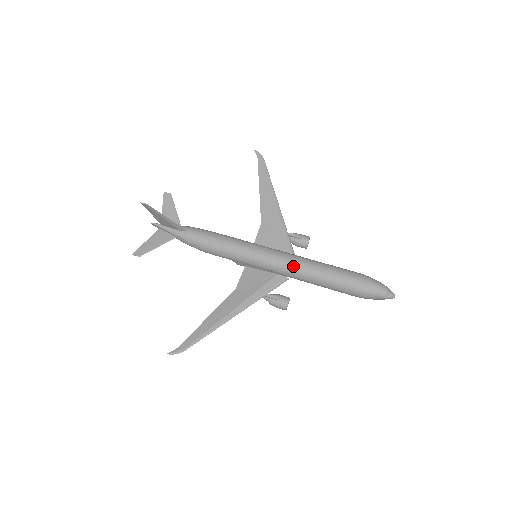
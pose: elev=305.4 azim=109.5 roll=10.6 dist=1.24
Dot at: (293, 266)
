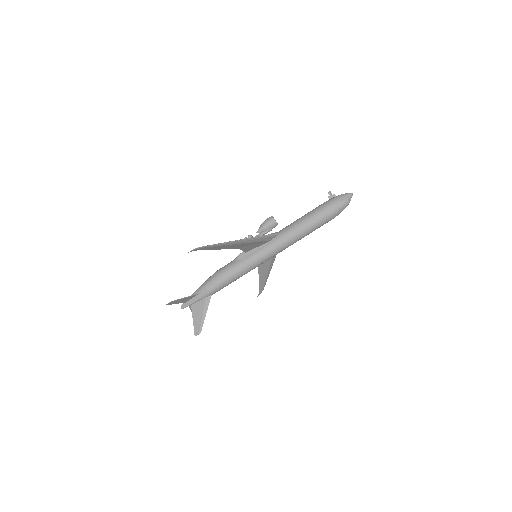
Dot at: occluded
